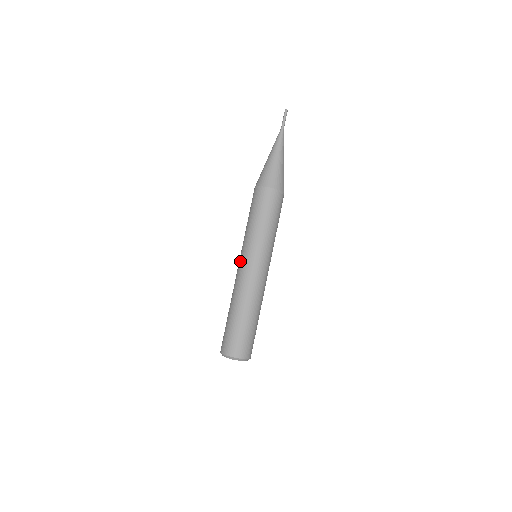
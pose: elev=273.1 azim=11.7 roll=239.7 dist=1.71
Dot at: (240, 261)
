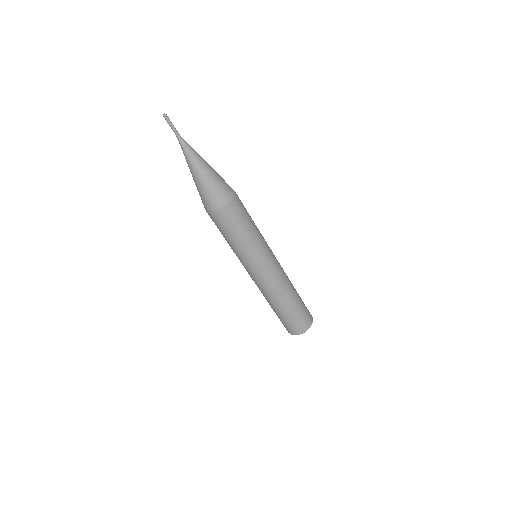
Dot at: (257, 273)
